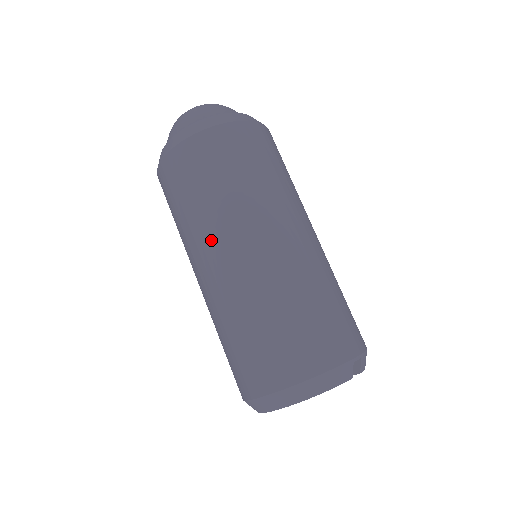
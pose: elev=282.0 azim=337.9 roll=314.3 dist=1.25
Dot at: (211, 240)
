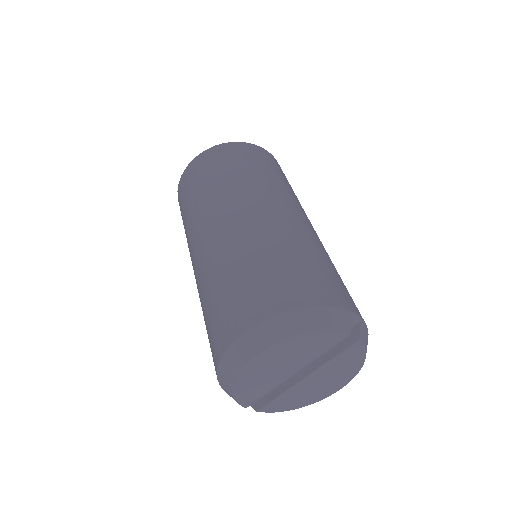
Dot at: (217, 207)
